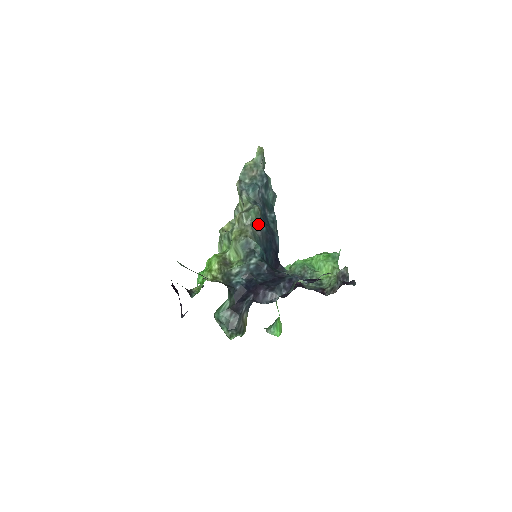
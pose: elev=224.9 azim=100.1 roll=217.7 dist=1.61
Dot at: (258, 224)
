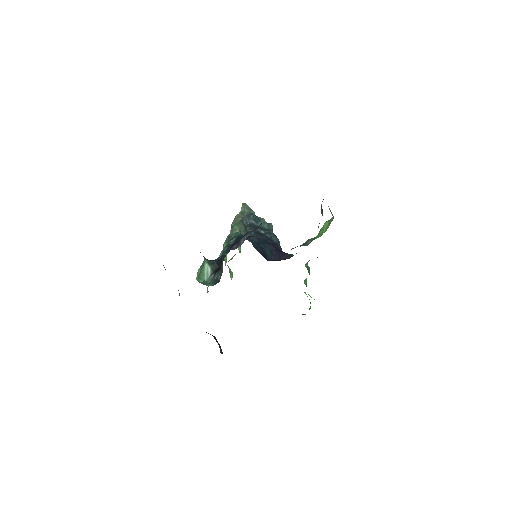
Dot at: (244, 231)
